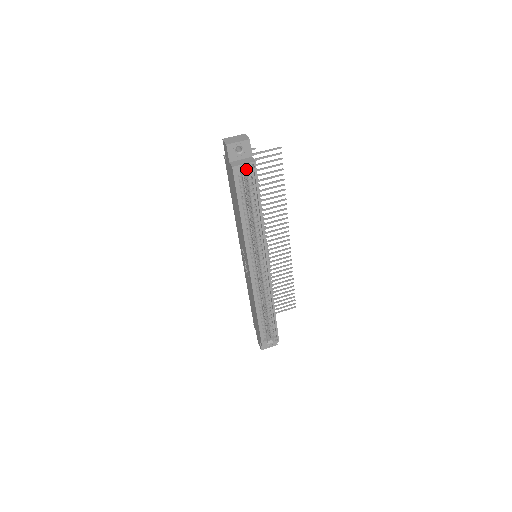
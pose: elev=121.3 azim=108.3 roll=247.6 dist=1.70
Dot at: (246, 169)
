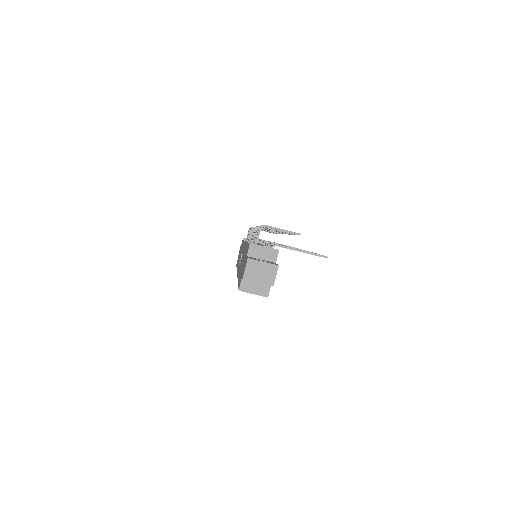
Dot at: occluded
